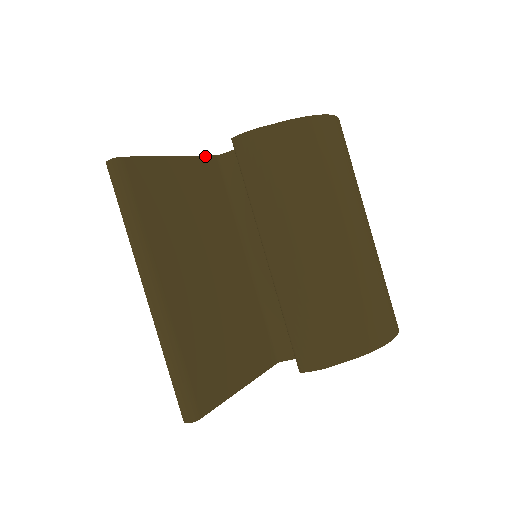
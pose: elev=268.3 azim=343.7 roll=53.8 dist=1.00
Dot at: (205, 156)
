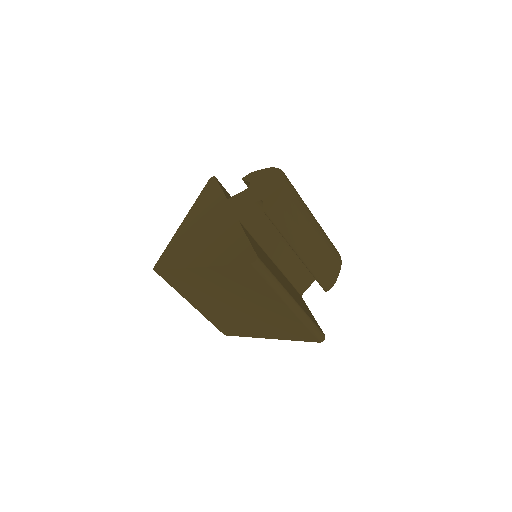
Dot at: (241, 226)
